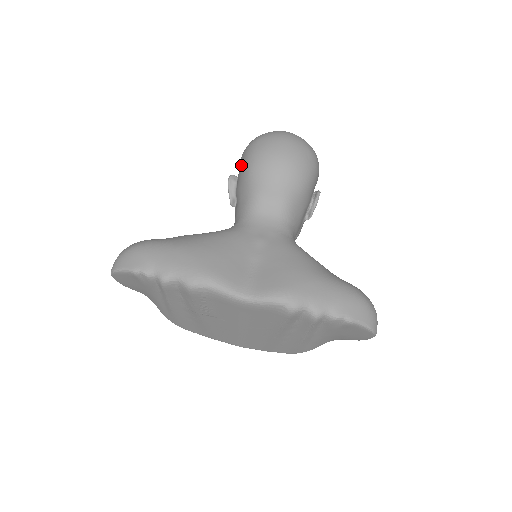
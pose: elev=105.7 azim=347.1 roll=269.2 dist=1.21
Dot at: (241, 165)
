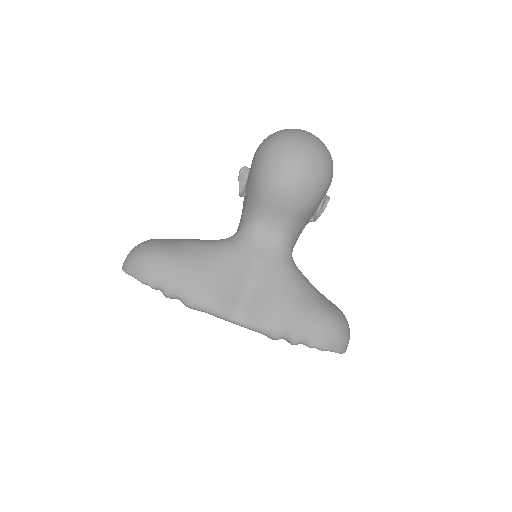
Dot at: (253, 168)
